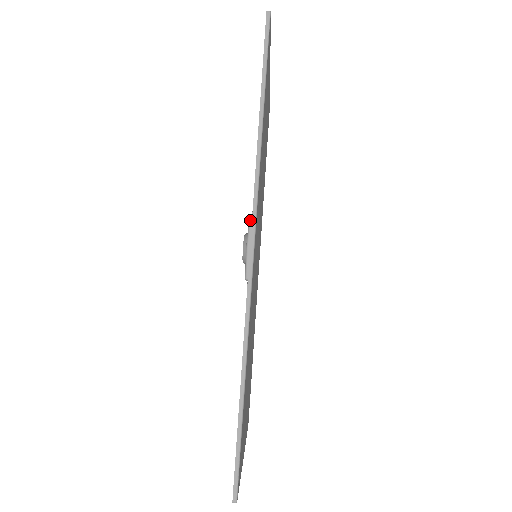
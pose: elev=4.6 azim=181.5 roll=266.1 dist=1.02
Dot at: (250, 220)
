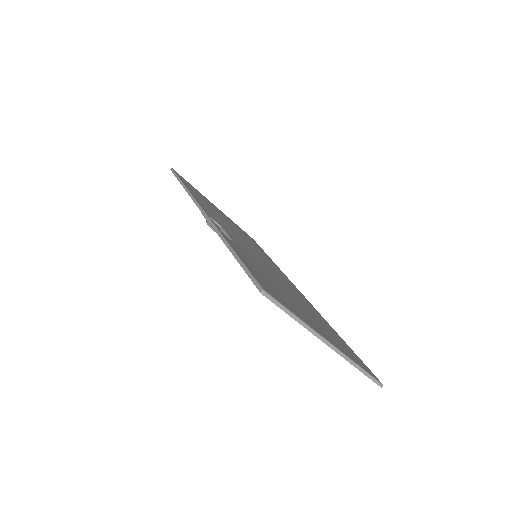
Dot at: (201, 212)
